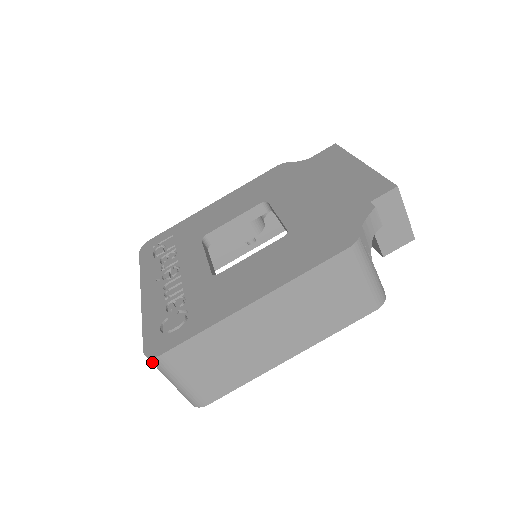
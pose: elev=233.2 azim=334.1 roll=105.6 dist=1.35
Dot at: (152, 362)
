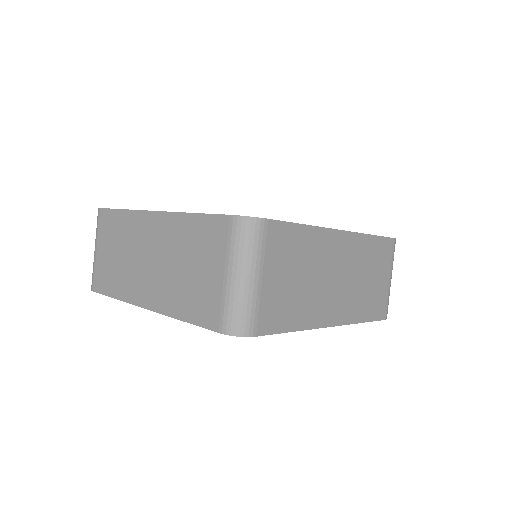
Dot at: (244, 228)
